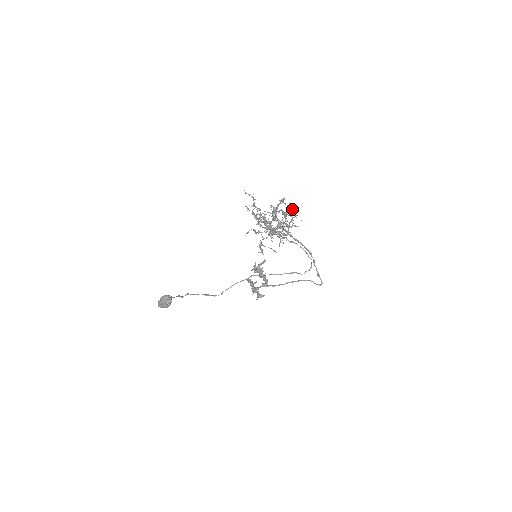
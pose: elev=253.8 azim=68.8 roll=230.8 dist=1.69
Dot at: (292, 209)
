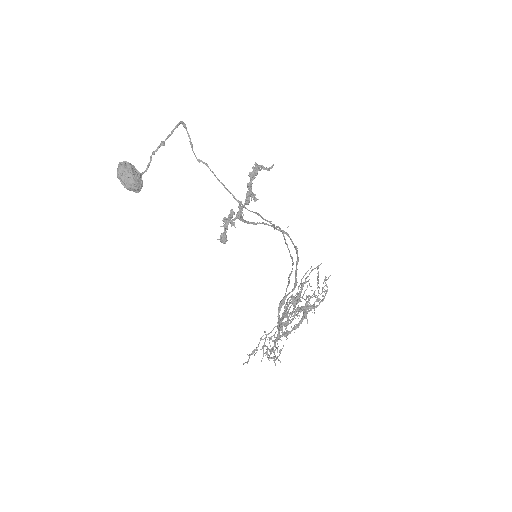
Dot at: (317, 301)
